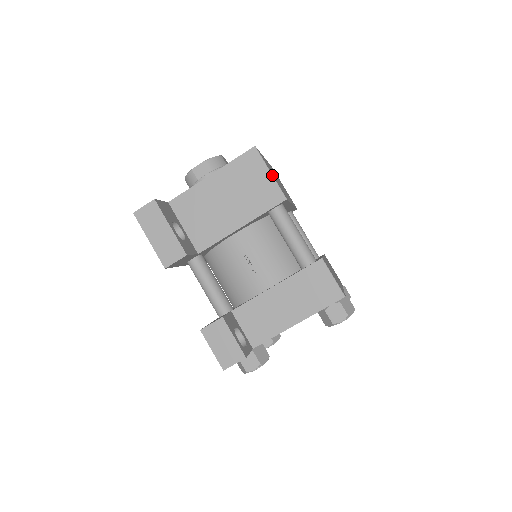
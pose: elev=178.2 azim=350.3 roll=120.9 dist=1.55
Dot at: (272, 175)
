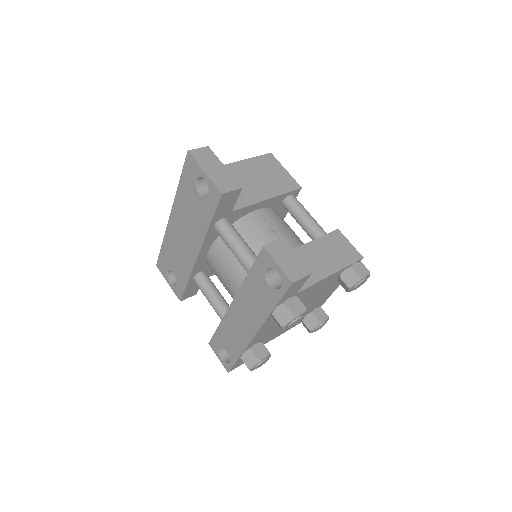
Dot at: (287, 171)
